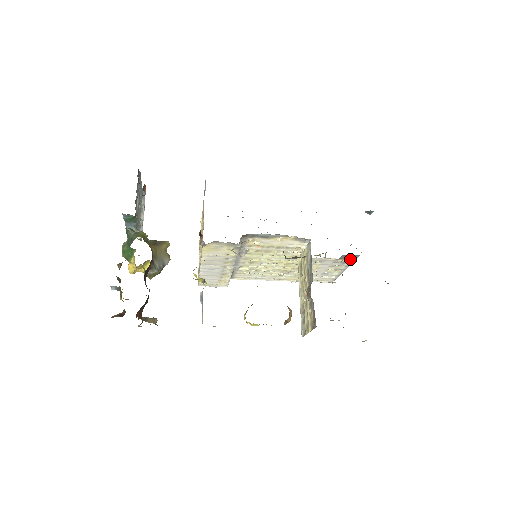
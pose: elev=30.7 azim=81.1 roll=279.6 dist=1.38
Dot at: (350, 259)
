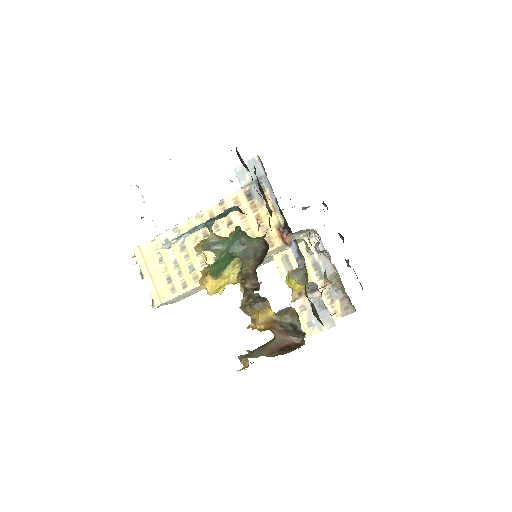
Dot at: occluded
